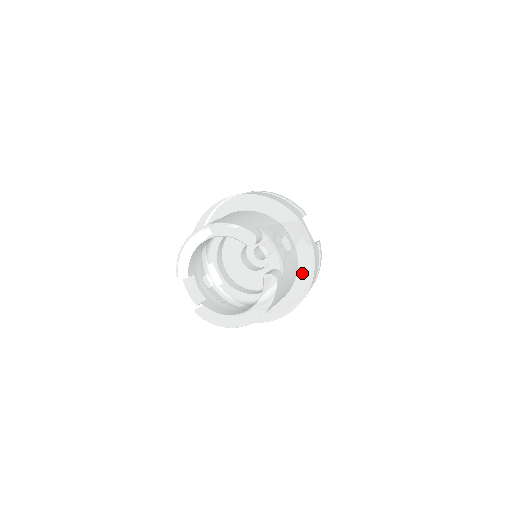
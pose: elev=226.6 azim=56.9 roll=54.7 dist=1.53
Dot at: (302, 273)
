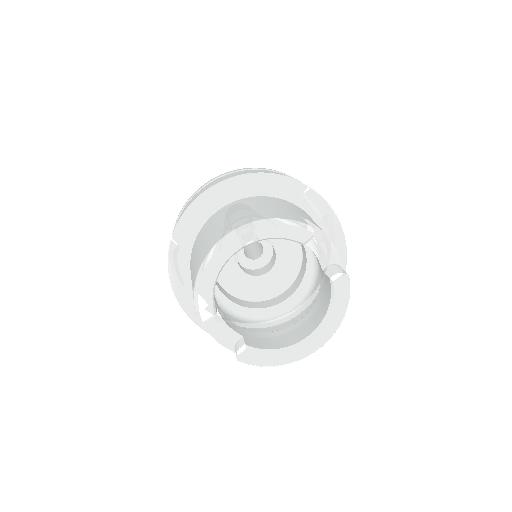
Dot at: occluded
